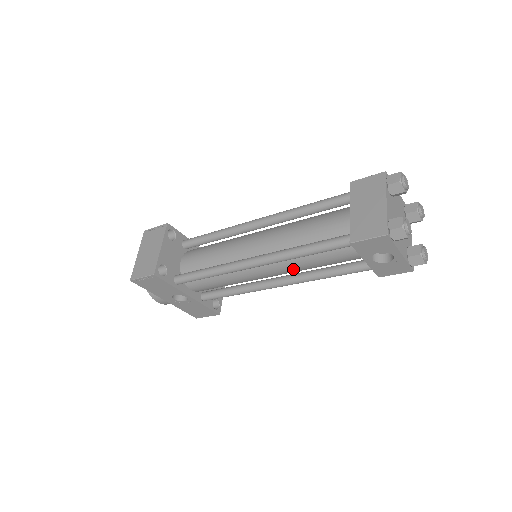
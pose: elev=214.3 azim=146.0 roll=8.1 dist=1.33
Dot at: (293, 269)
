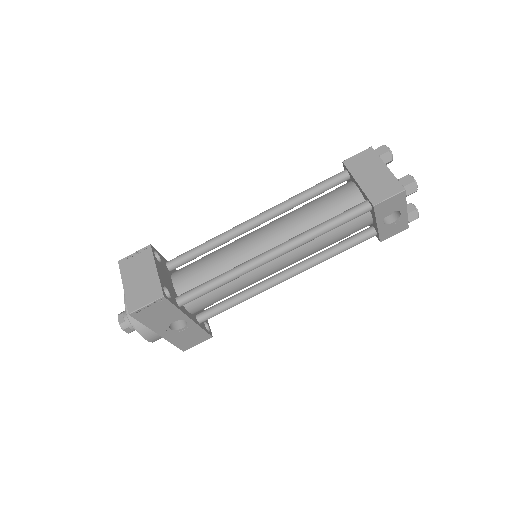
Dot at: (305, 254)
